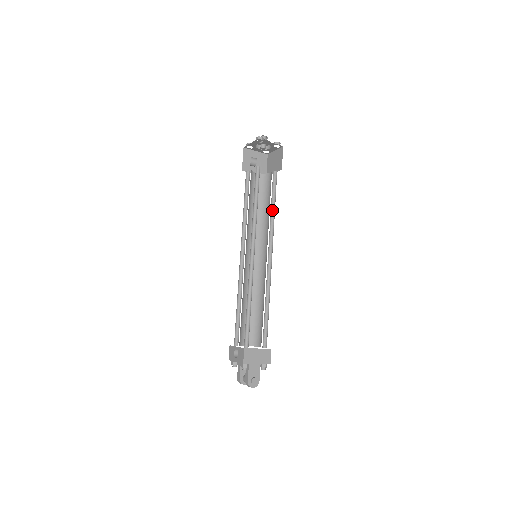
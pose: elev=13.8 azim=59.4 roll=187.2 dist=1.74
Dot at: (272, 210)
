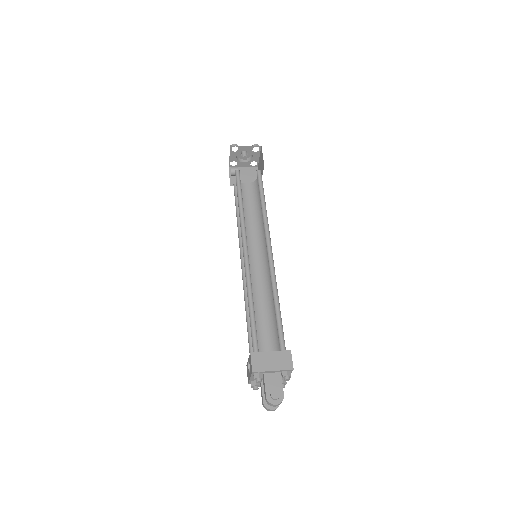
Dot at: (263, 206)
